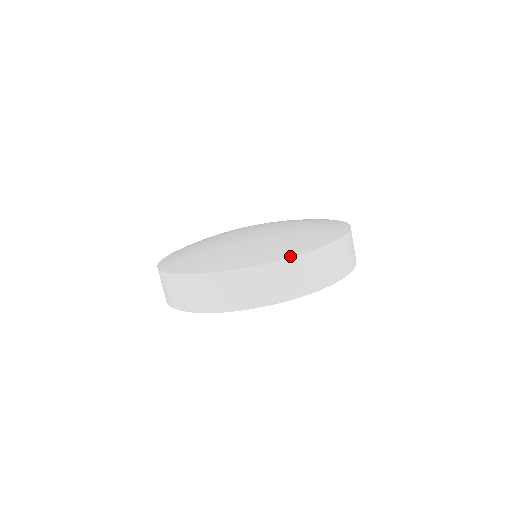
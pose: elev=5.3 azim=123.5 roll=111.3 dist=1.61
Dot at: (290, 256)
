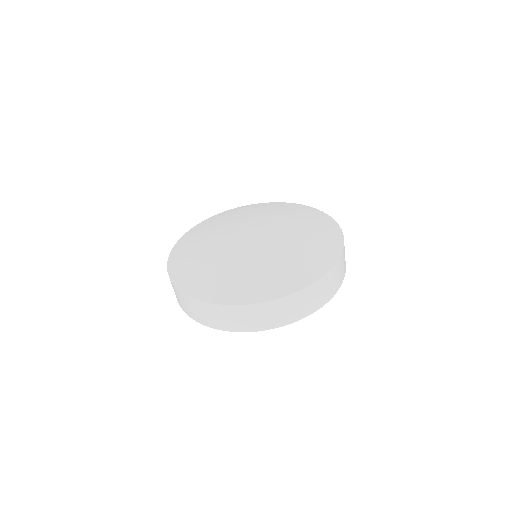
Dot at: (201, 299)
